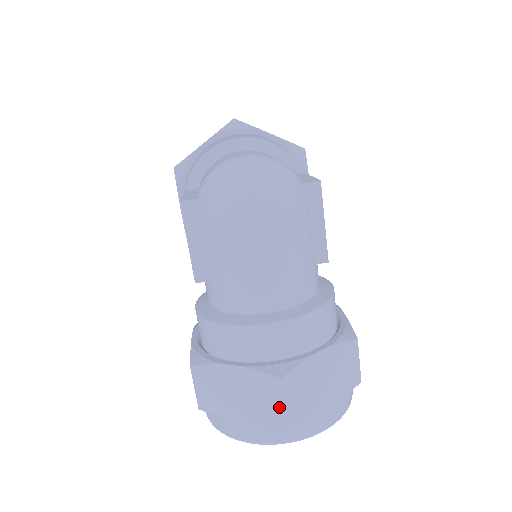
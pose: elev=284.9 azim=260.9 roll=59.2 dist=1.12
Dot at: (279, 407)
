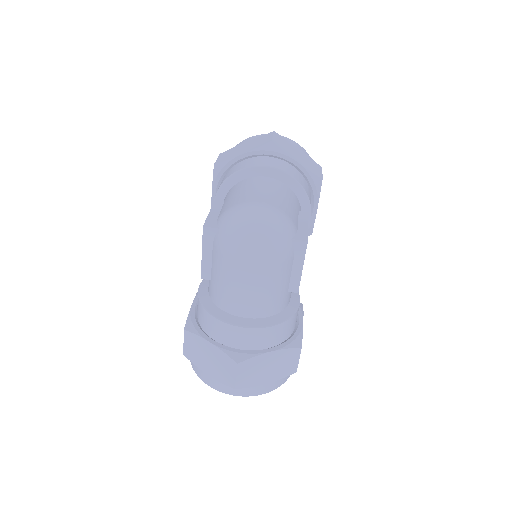
Dot at: (232, 377)
